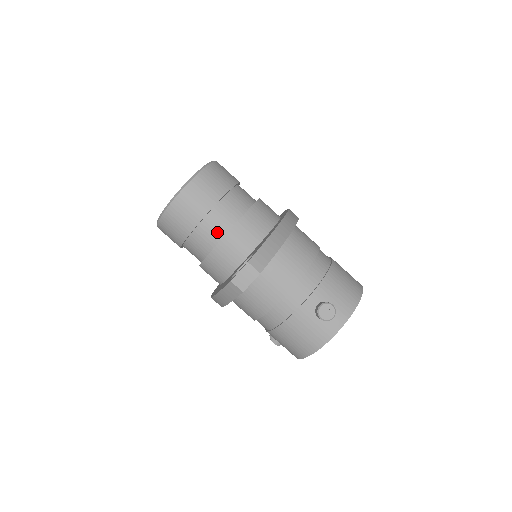
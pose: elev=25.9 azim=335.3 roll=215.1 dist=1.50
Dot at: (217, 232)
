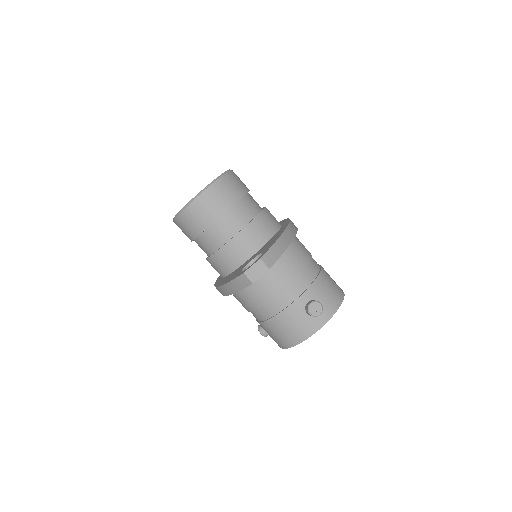
Dot at: (229, 231)
